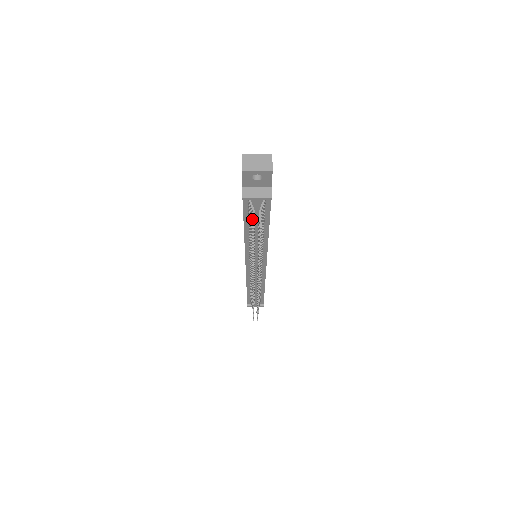
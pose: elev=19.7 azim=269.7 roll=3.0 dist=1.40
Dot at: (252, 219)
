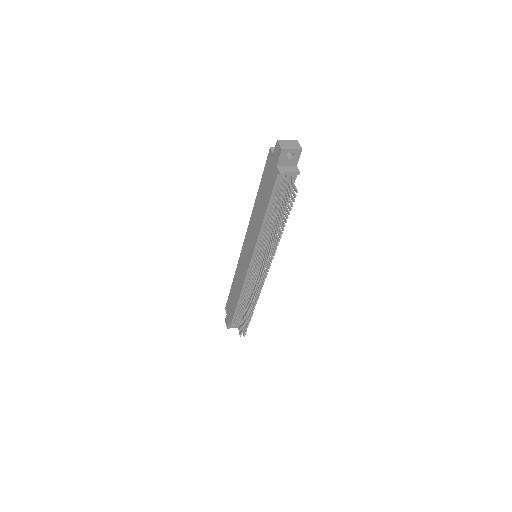
Dot at: (282, 194)
